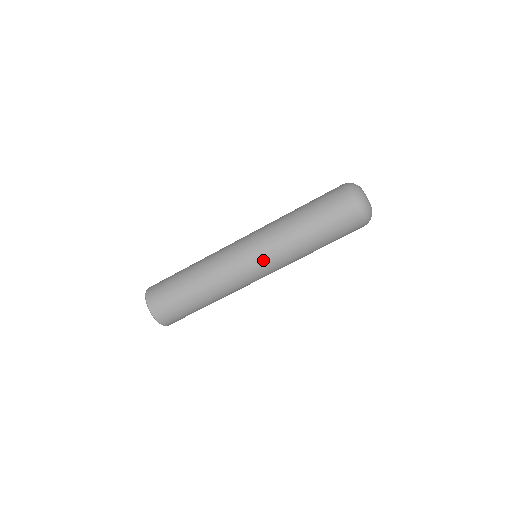
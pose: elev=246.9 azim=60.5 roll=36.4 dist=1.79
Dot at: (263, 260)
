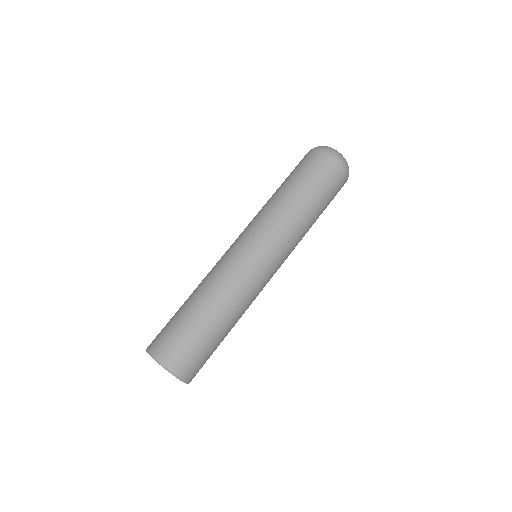
Dot at: (260, 239)
